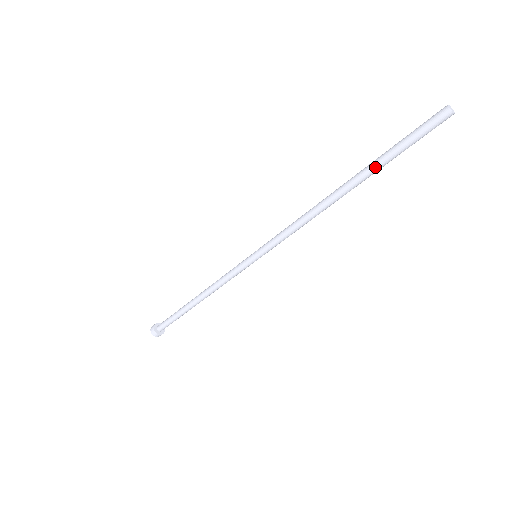
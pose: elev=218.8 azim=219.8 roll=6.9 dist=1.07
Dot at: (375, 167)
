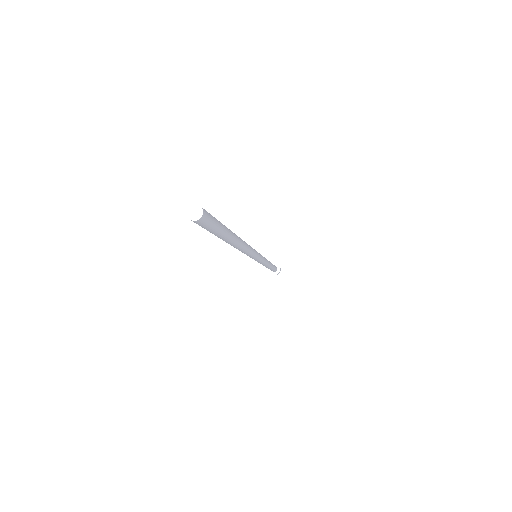
Dot at: occluded
